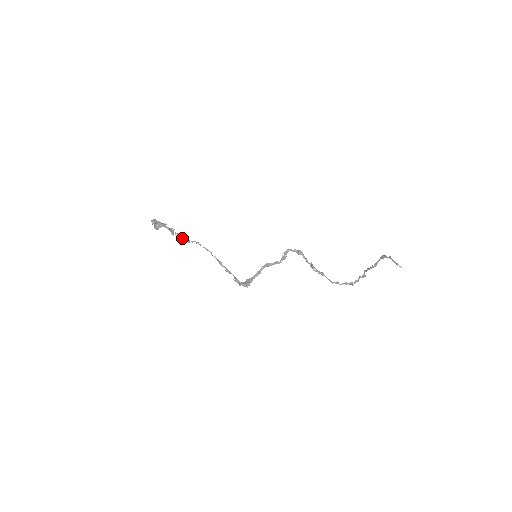
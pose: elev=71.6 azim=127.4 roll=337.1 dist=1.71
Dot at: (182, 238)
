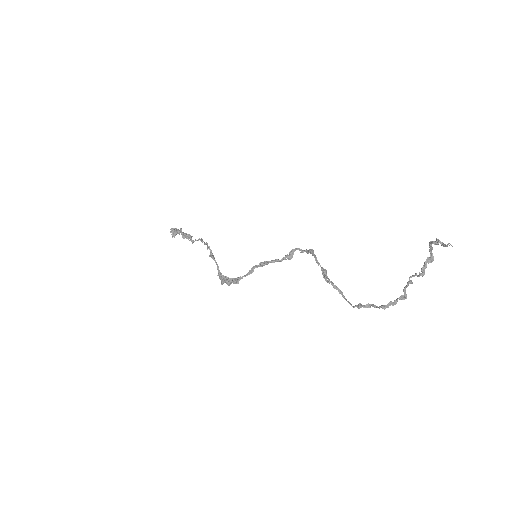
Dot at: (189, 238)
